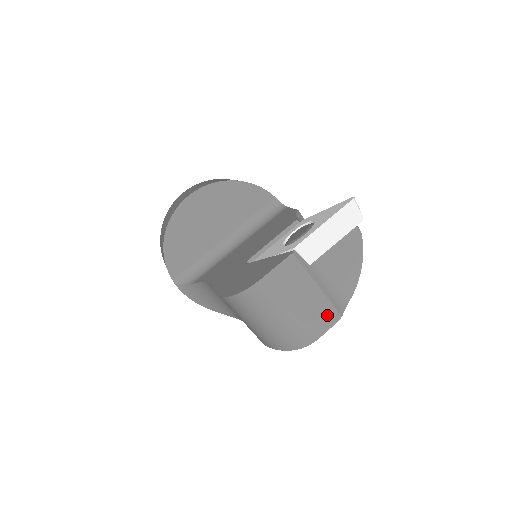
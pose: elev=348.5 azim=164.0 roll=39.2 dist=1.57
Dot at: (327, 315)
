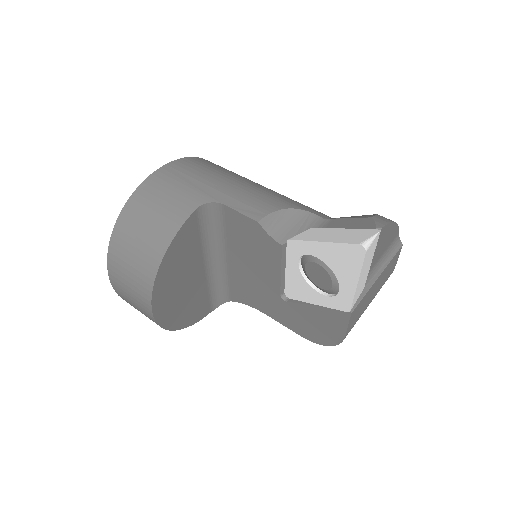
Dot at: (393, 261)
